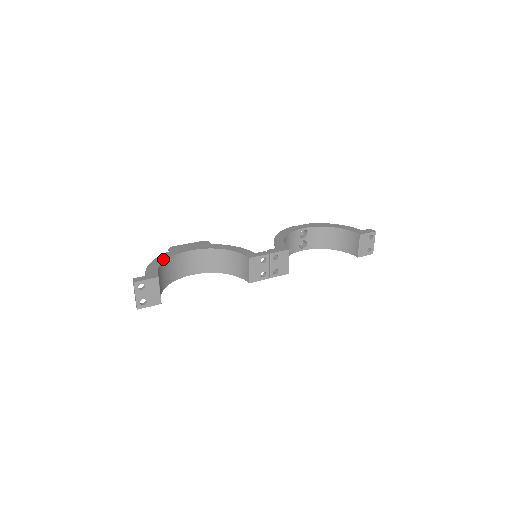
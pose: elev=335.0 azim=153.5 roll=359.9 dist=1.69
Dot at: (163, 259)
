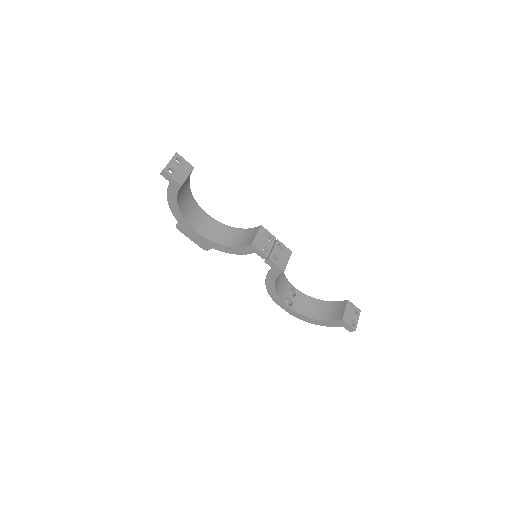
Dot at: (189, 191)
